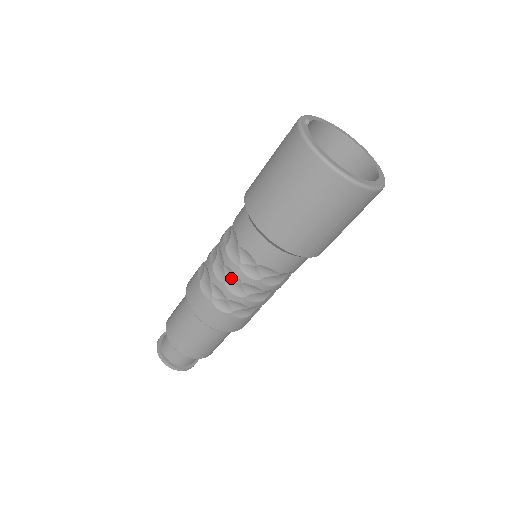
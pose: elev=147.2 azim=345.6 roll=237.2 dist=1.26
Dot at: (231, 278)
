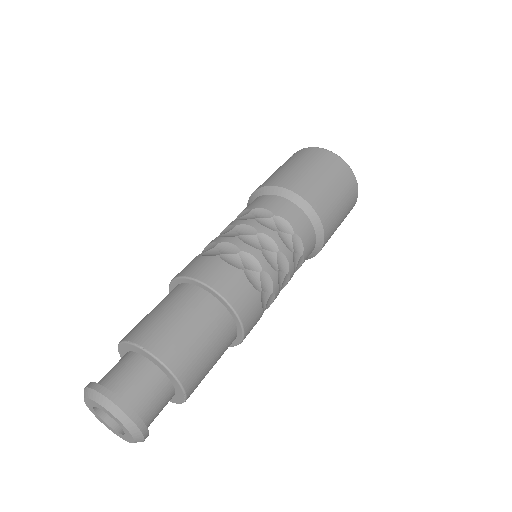
Dot at: (266, 247)
